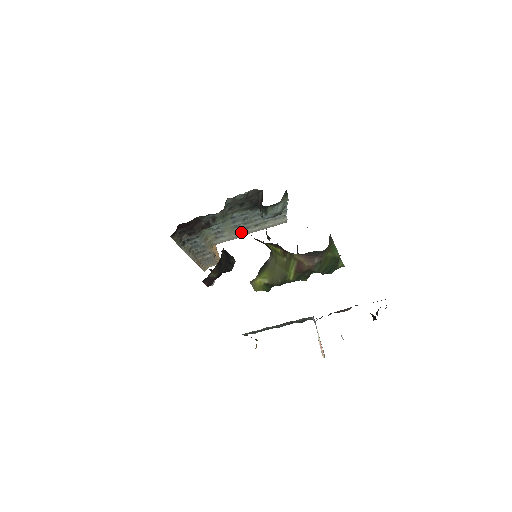
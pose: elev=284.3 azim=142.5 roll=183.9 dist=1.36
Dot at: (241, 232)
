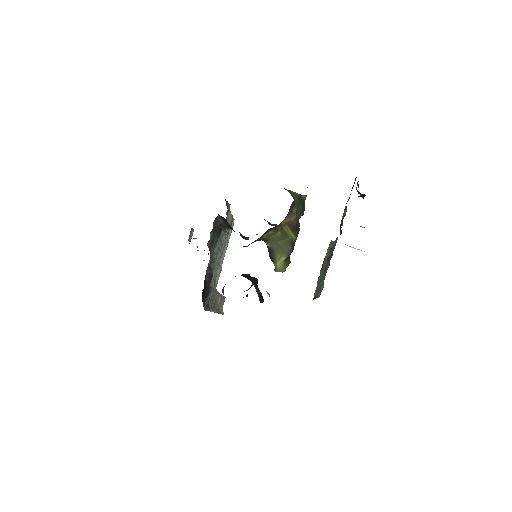
Dot at: (221, 260)
